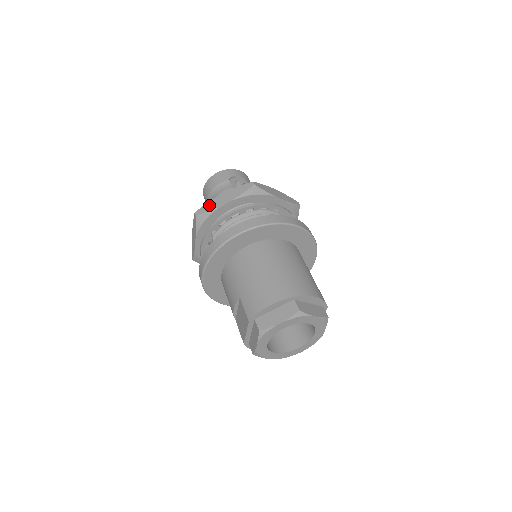
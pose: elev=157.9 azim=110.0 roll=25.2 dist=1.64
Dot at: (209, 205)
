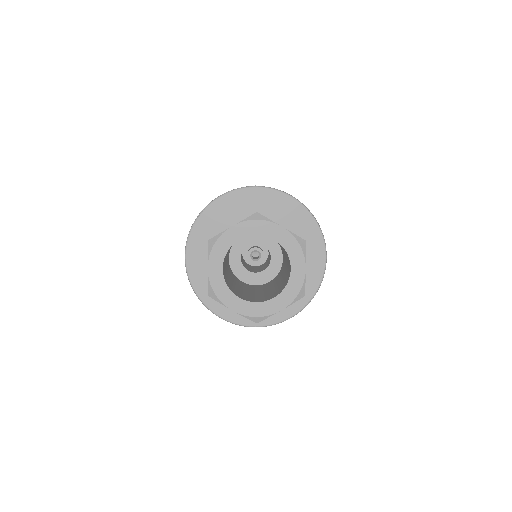
Dot at: occluded
